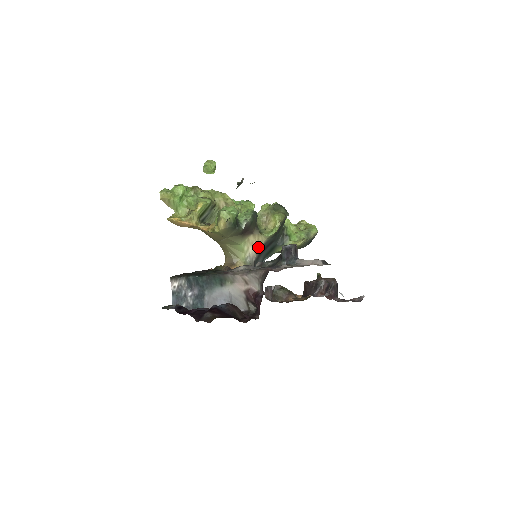
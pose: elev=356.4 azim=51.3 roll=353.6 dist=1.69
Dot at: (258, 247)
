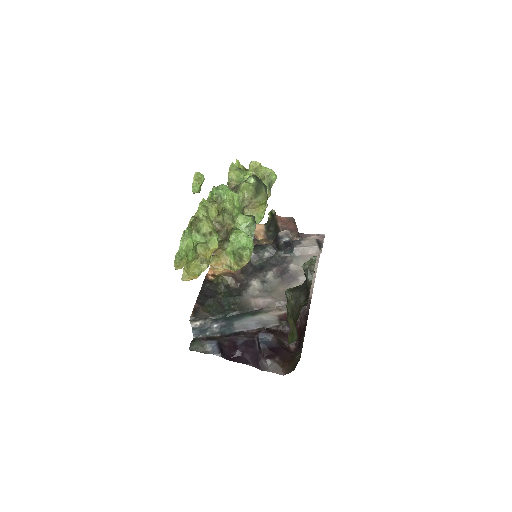
Dot at: occluded
